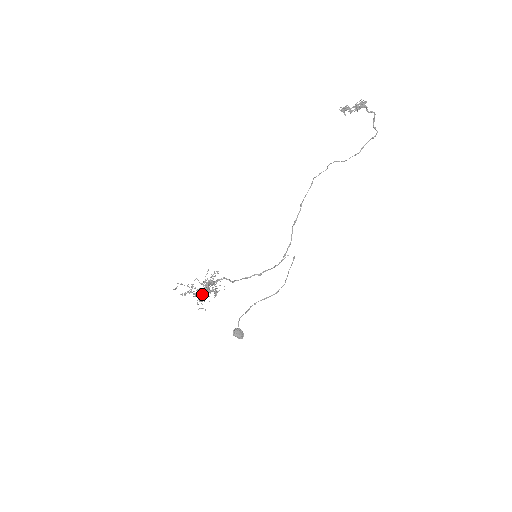
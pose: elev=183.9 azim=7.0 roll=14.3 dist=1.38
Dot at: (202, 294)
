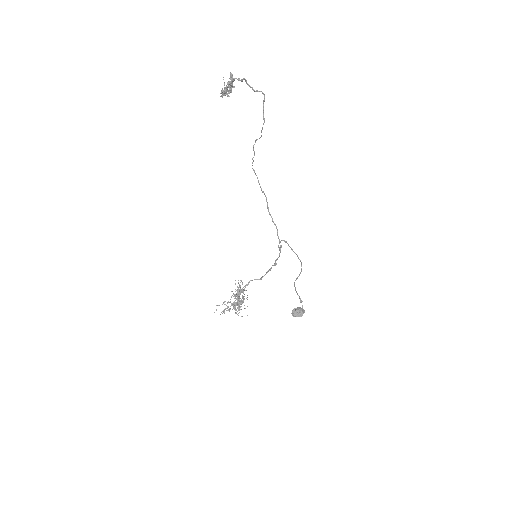
Dot at: (235, 307)
